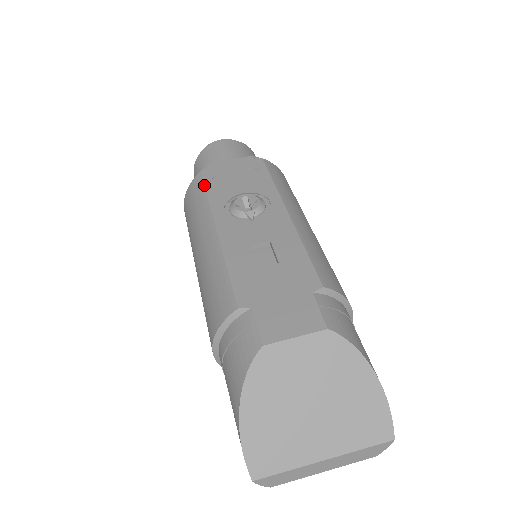
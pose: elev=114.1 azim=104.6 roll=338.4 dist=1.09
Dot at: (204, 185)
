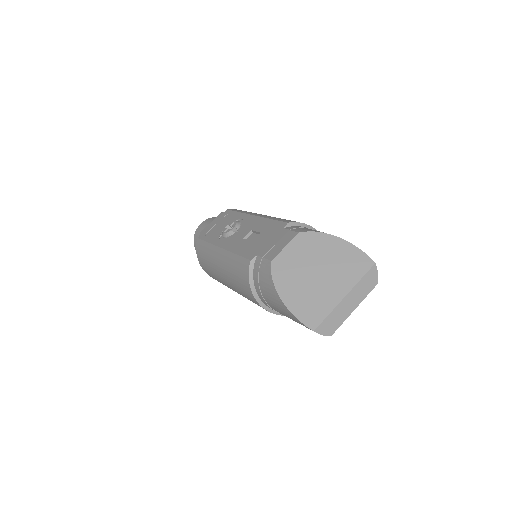
Dot at: (203, 240)
